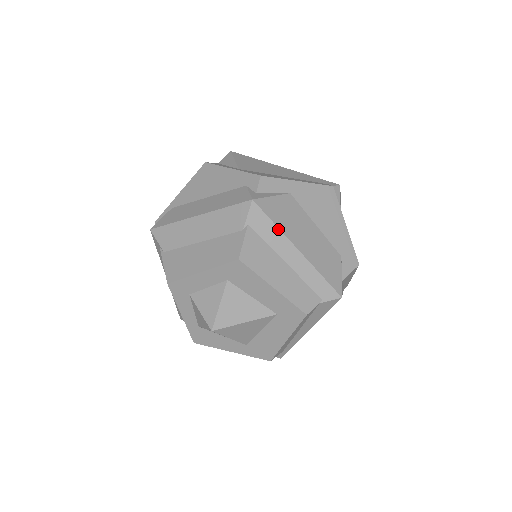
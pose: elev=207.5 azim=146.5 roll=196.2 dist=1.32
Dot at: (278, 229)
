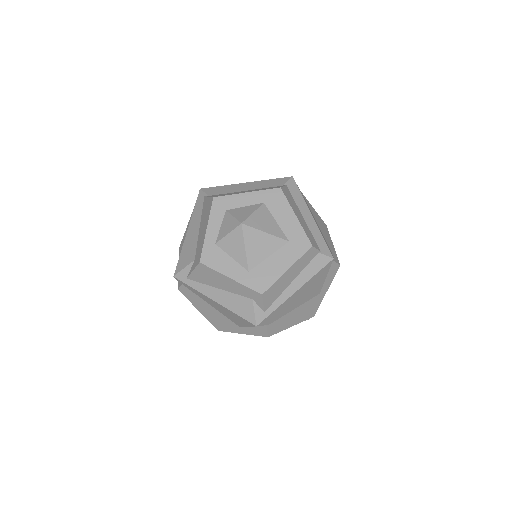
Dot at: (303, 198)
